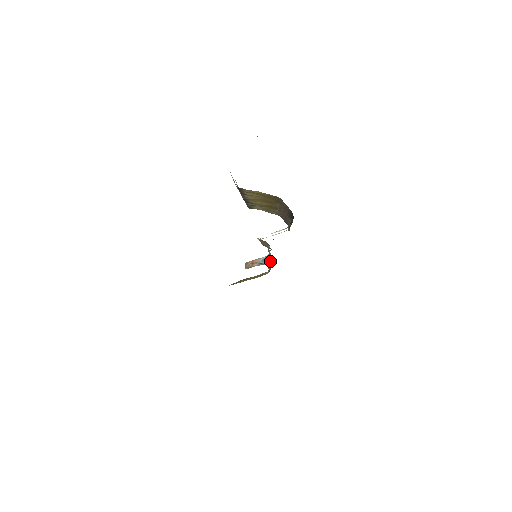
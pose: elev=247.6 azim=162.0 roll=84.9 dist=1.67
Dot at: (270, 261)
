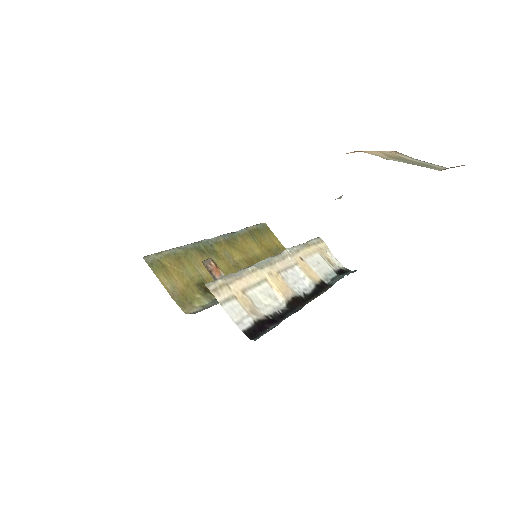
Dot at: occluded
